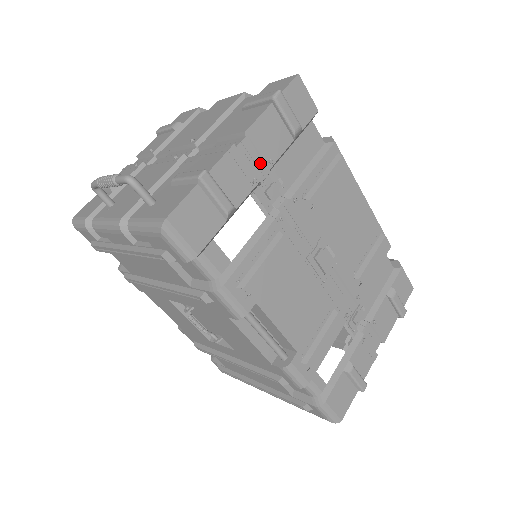
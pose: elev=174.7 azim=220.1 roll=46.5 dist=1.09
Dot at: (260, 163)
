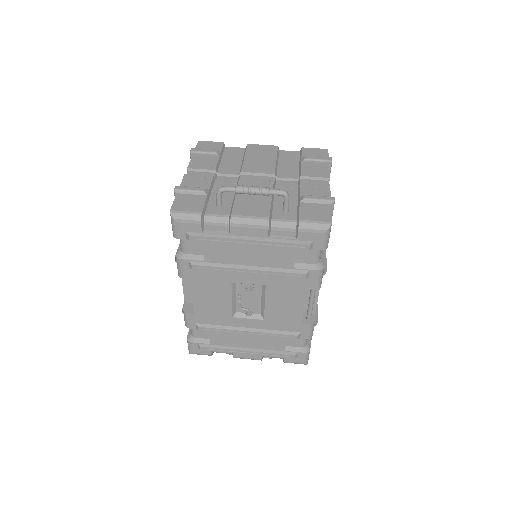
Dot at: occluded
